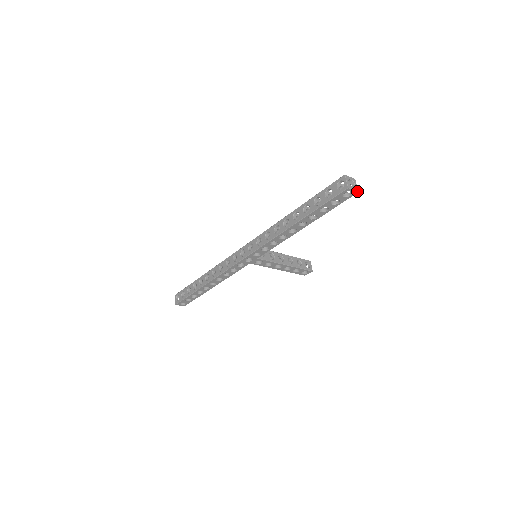
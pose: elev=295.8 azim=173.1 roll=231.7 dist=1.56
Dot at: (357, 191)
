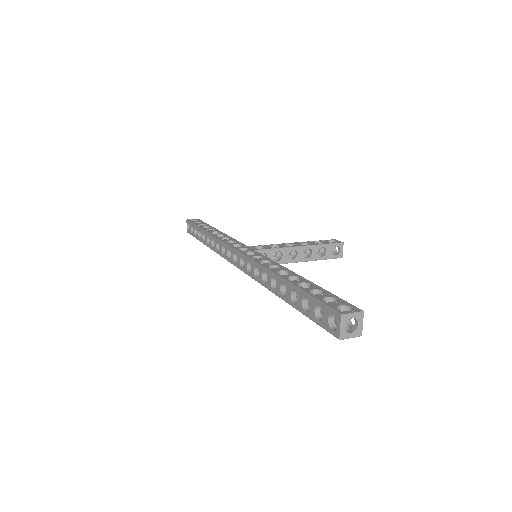
Dot at: (359, 336)
